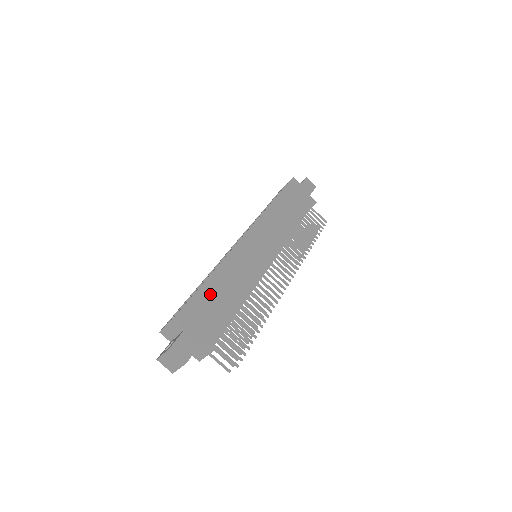
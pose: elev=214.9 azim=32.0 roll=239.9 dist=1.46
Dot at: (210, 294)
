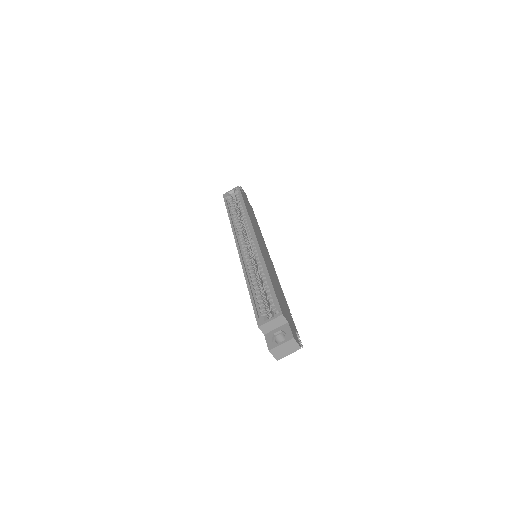
Dot at: (277, 290)
